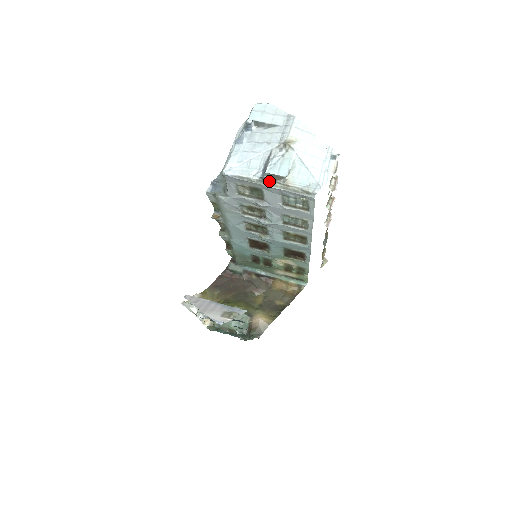
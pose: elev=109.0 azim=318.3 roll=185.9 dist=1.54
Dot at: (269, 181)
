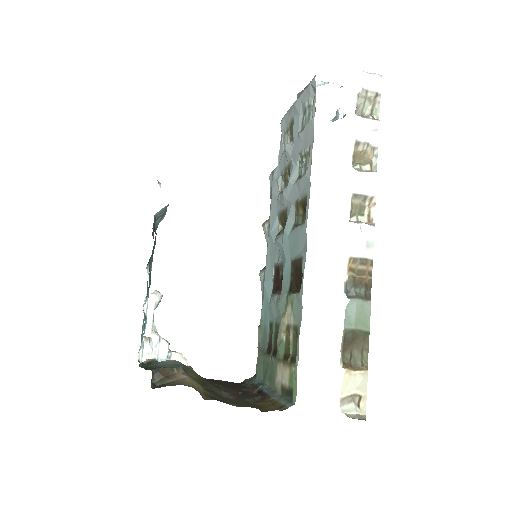
Dot at: occluded
